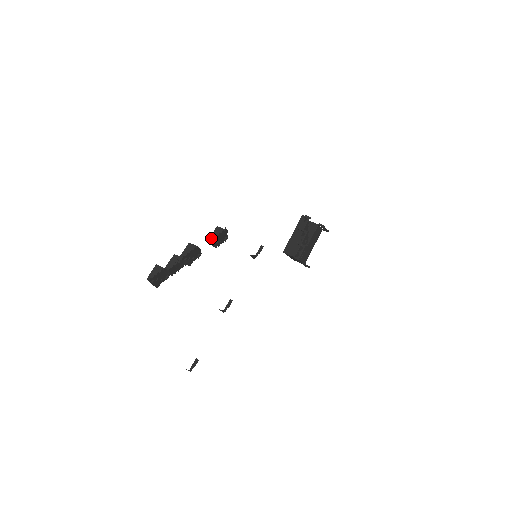
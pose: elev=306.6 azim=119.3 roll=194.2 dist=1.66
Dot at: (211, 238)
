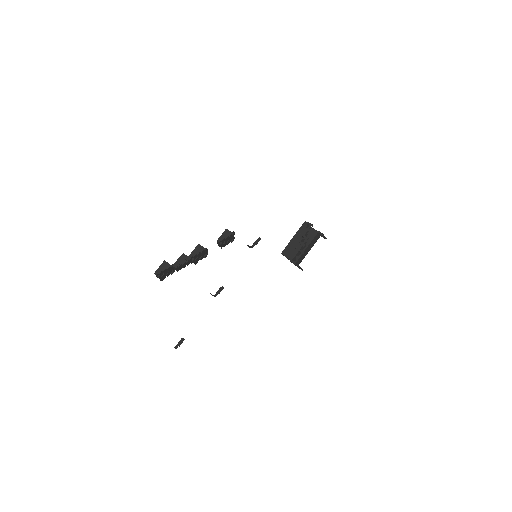
Dot at: (219, 240)
